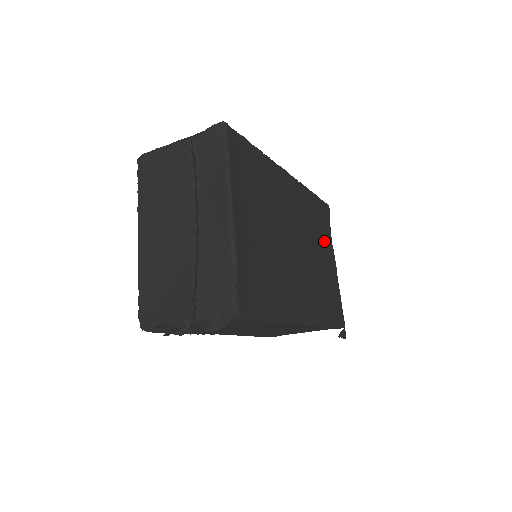
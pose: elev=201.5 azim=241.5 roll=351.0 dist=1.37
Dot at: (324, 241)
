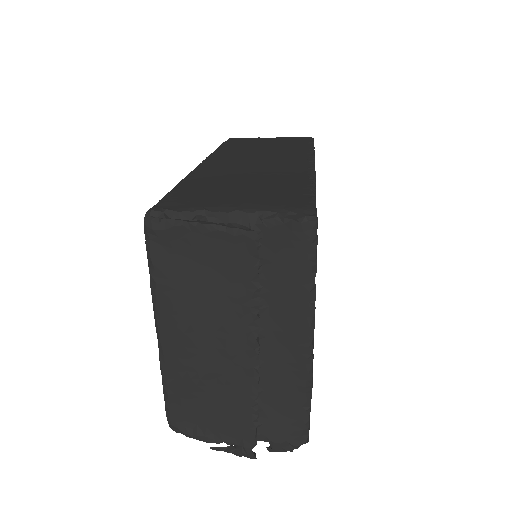
Dot at: occluded
